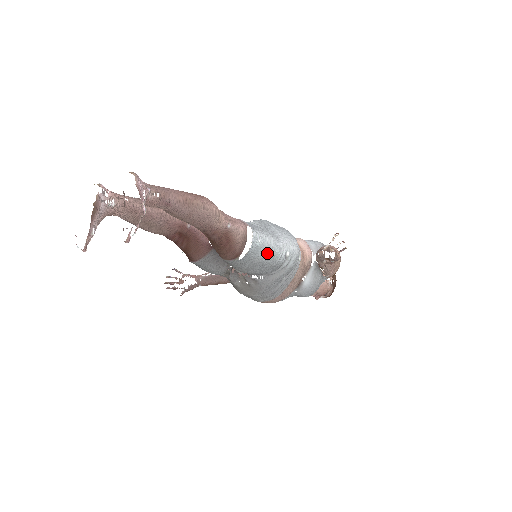
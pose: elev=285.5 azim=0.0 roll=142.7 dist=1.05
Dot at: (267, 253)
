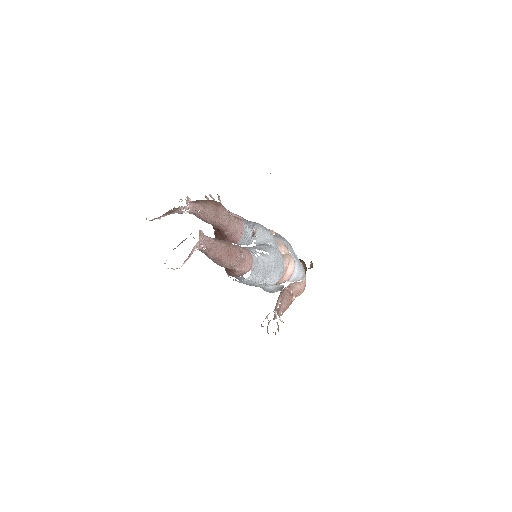
Dot at: (249, 283)
